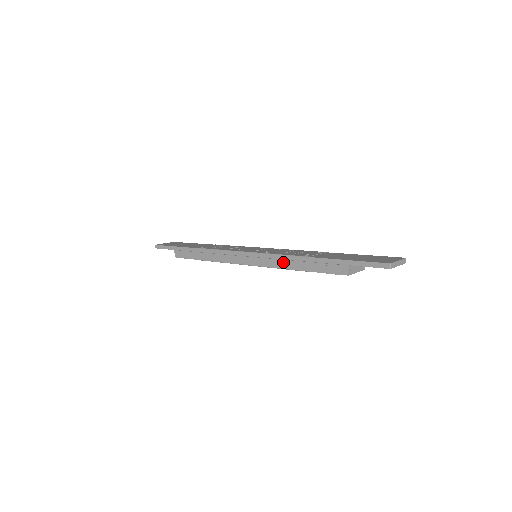
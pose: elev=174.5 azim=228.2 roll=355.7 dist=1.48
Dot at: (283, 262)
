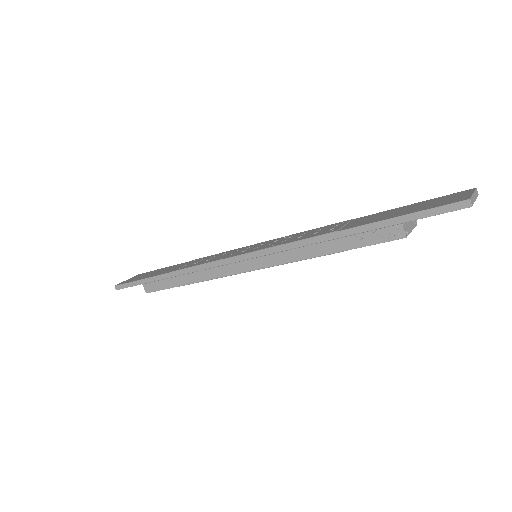
Dot at: (301, 251)
